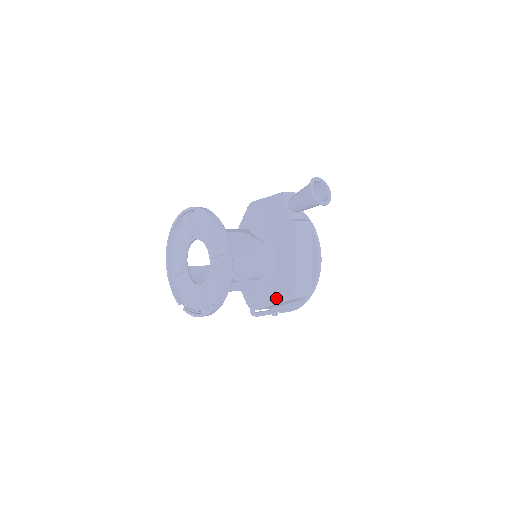
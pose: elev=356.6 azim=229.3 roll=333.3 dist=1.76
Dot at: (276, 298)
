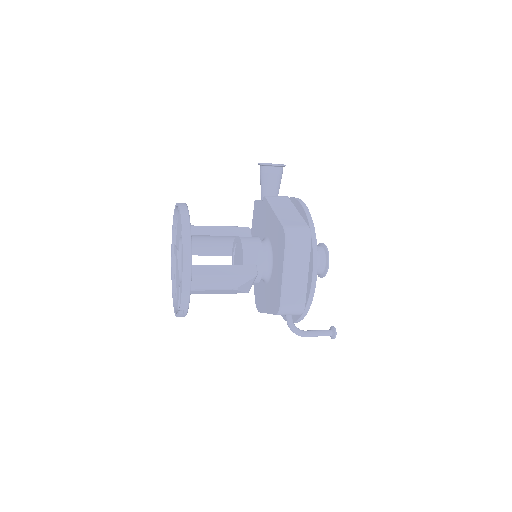
Dot at: (281, 261)
